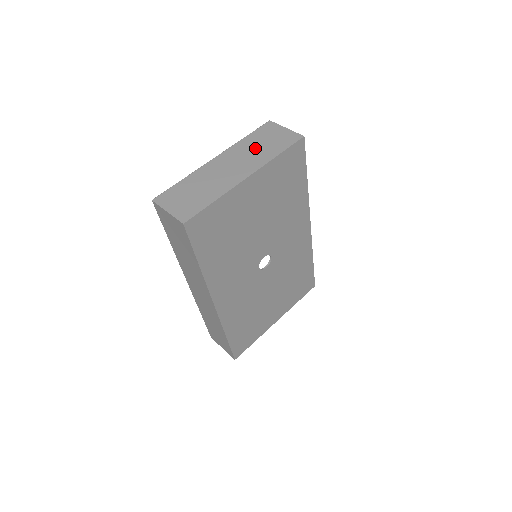
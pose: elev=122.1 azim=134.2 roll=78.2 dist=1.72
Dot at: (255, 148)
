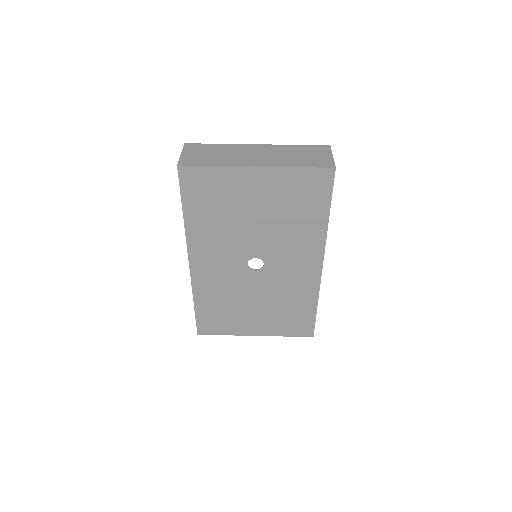
Dot at: (291, 154)
